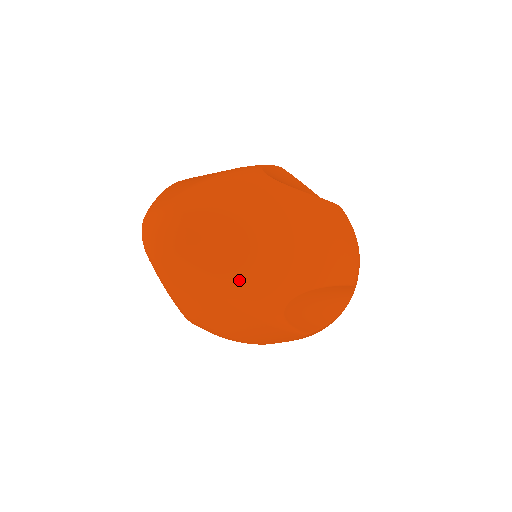
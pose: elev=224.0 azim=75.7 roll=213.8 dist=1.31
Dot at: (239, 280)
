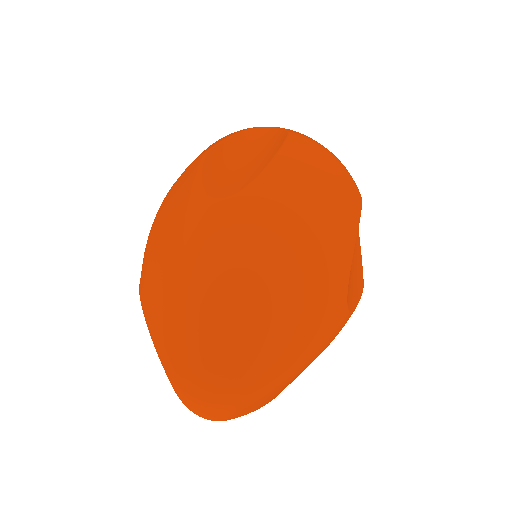
Dot at: (306, 345)
